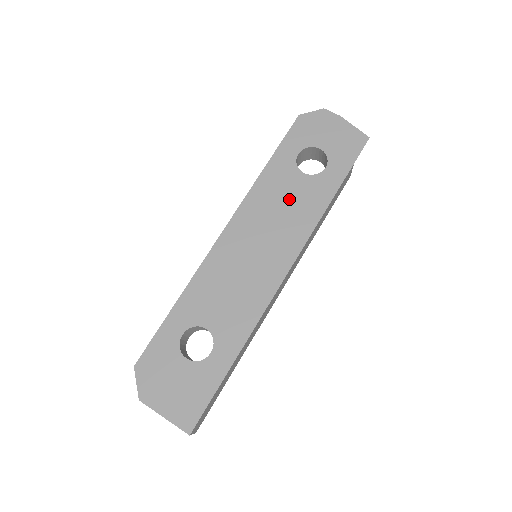
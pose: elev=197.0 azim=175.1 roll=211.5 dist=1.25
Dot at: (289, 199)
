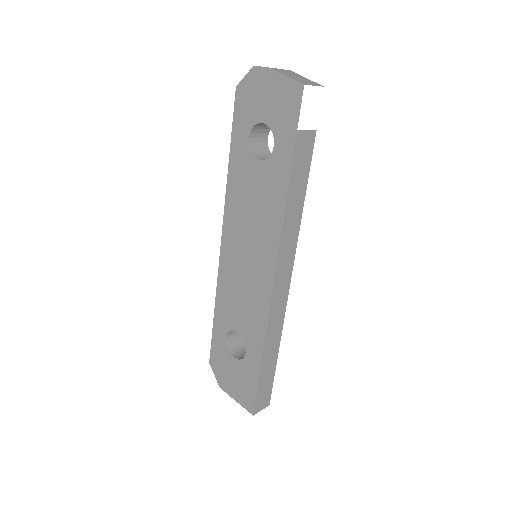
Dot at: (255, 195)
